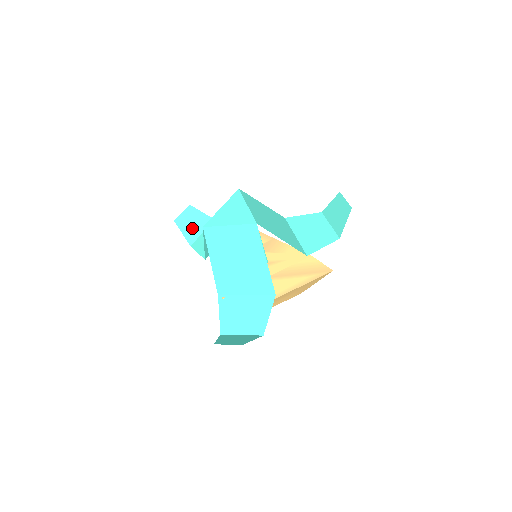
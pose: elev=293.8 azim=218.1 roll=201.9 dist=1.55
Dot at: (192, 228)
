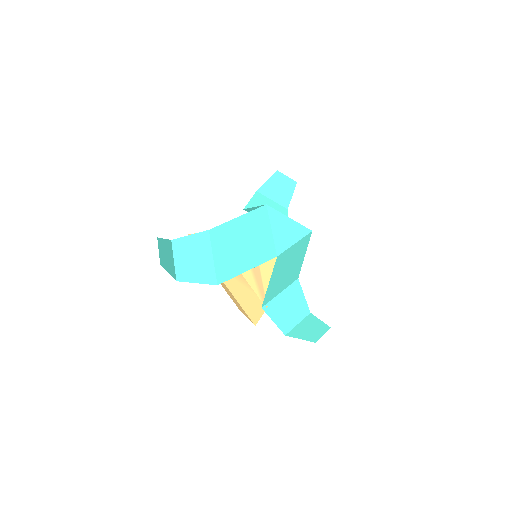
Dot at: (169, 262)
